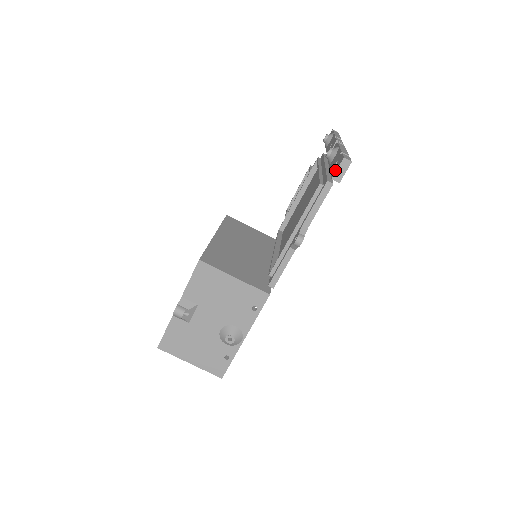
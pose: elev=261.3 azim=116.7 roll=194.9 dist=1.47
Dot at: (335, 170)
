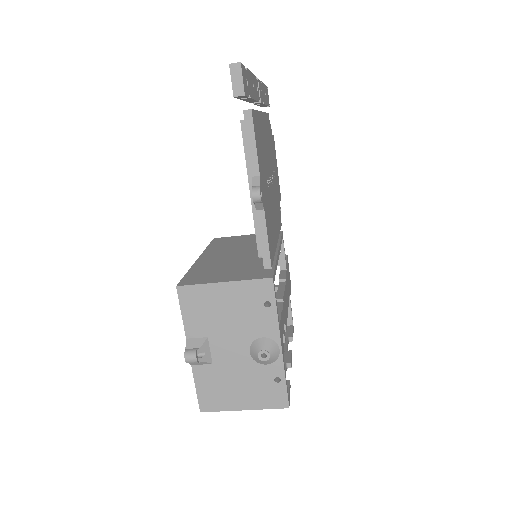
Dot at: (232, 86)
